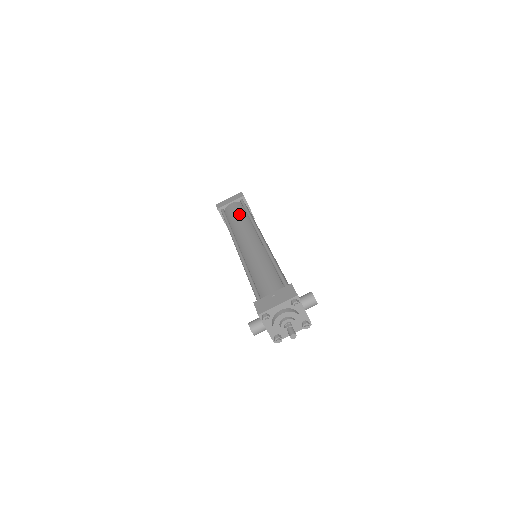
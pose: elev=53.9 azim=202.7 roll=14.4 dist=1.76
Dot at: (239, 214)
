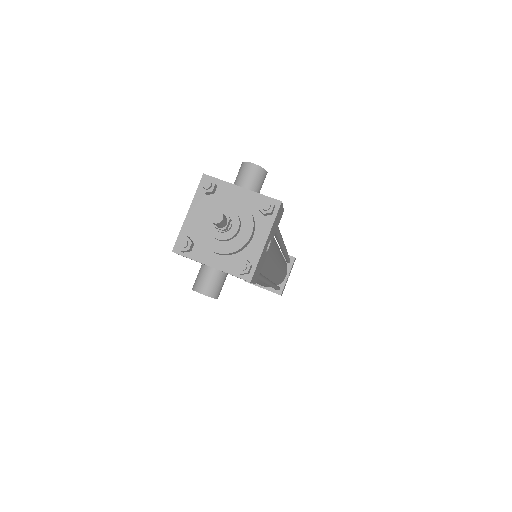
Dot at: occluded
